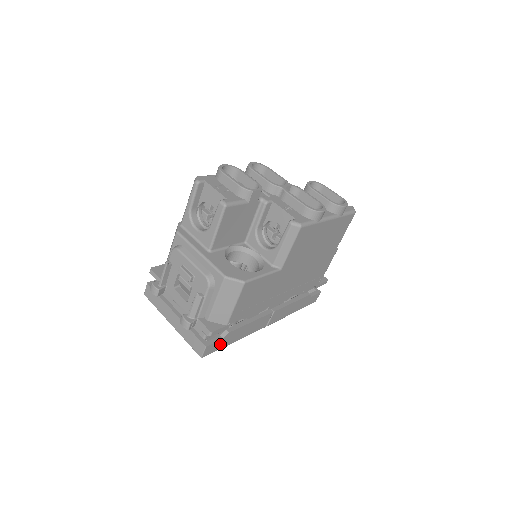
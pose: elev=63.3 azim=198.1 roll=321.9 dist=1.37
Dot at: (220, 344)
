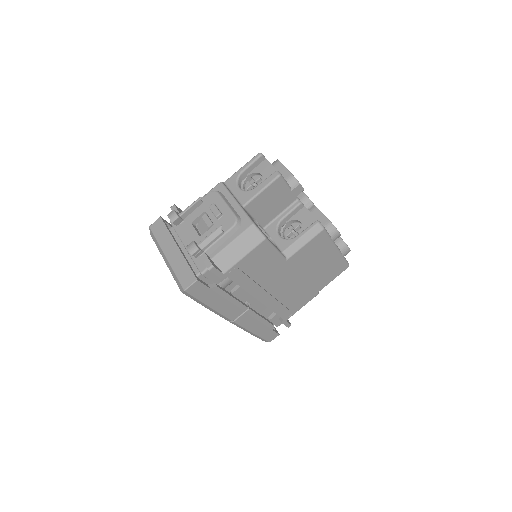
Dot at: (203, 293)
